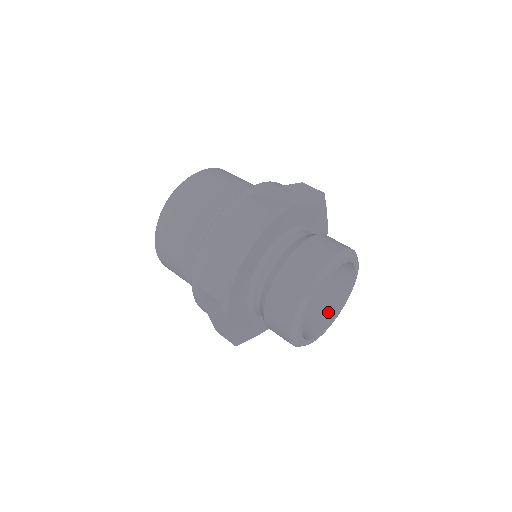
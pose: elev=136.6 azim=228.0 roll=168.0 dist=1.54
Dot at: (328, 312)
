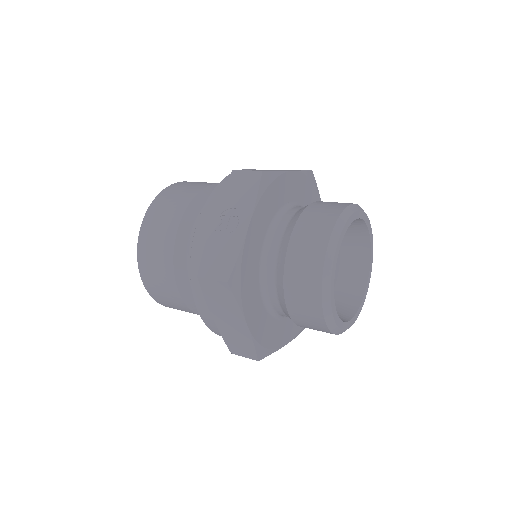
Dot at: occluded
